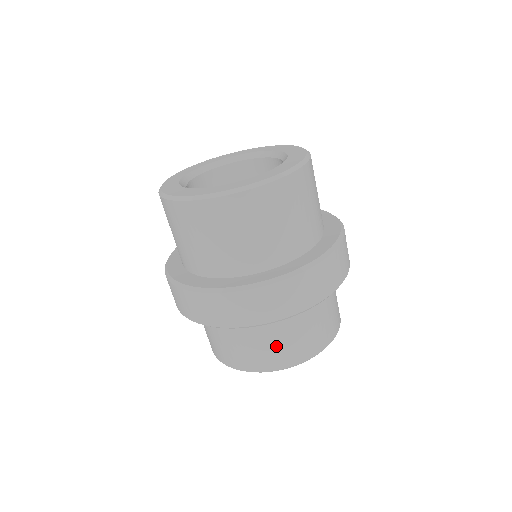
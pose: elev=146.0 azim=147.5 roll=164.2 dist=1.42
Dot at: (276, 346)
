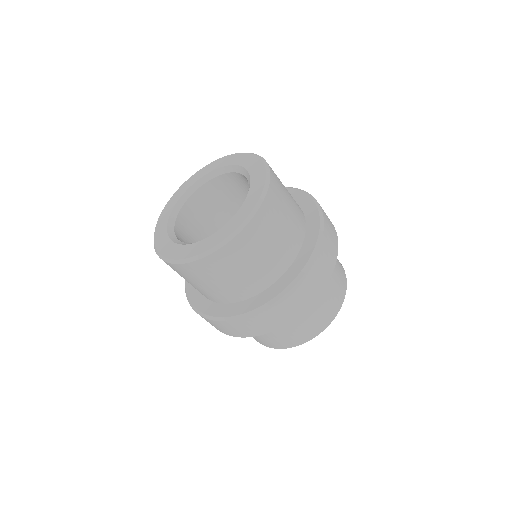
Dot at: (319, 312)
